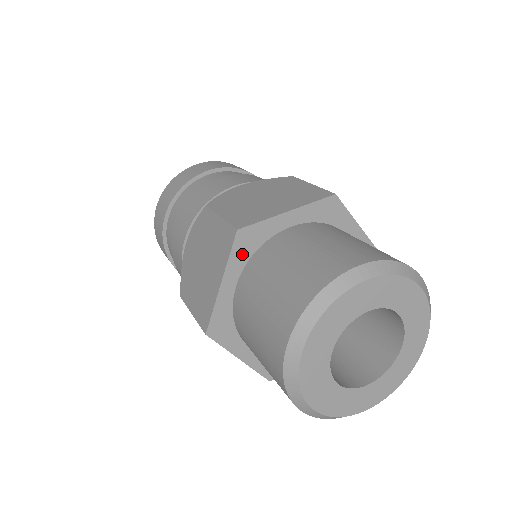
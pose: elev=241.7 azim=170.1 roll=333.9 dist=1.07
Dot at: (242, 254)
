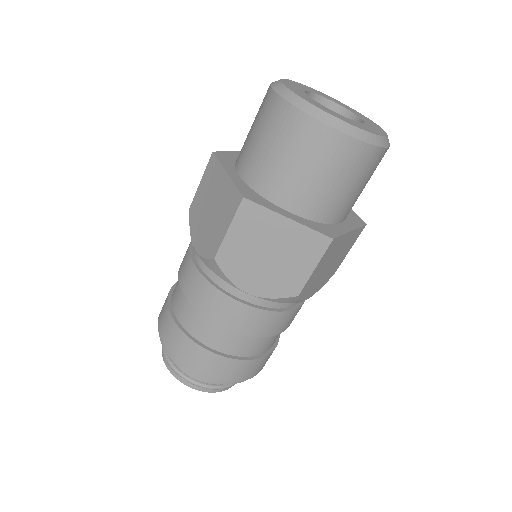
Dot at: (227, 162)
